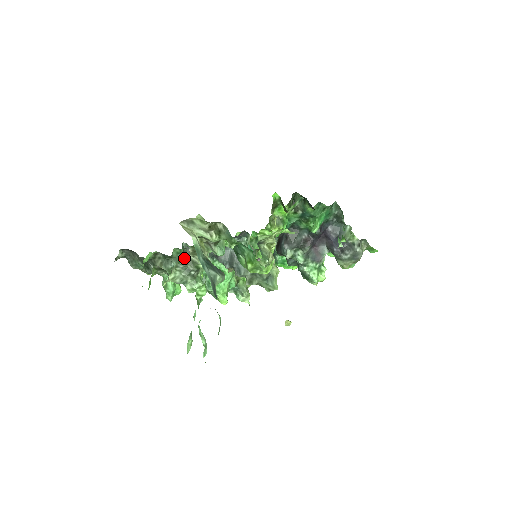
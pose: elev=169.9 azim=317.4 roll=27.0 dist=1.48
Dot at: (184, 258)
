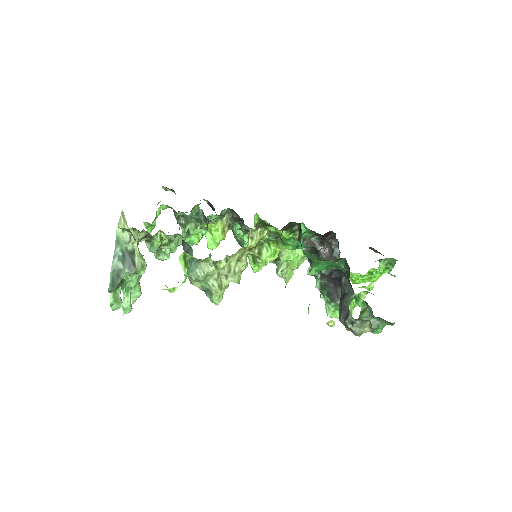
Dot at: (199, 220)
